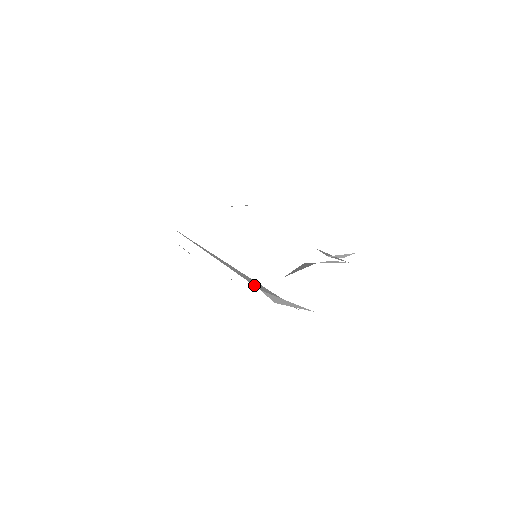
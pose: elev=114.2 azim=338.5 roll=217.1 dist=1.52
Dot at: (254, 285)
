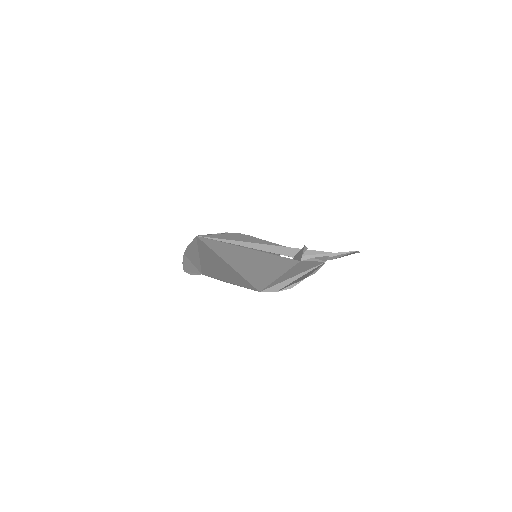
Dot at: (282, 254)
